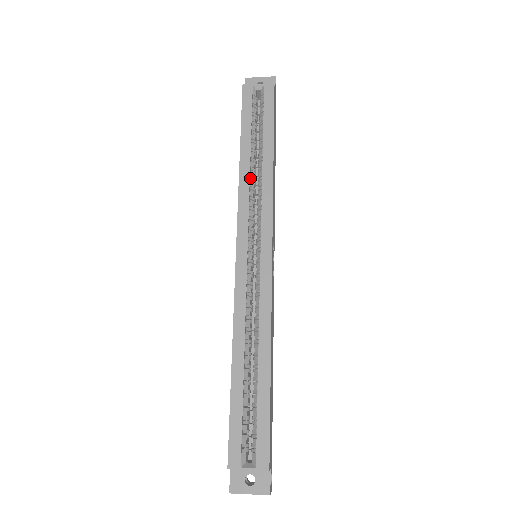
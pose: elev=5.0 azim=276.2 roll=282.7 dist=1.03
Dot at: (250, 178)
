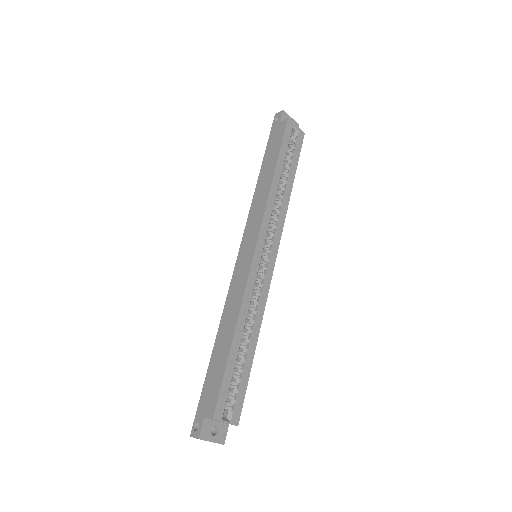
Dot at: (275, 195)
